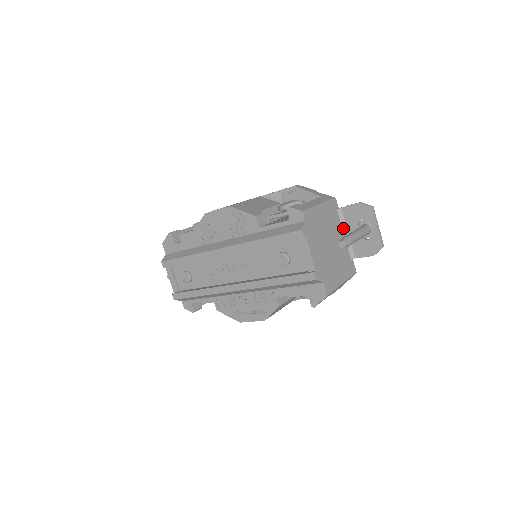
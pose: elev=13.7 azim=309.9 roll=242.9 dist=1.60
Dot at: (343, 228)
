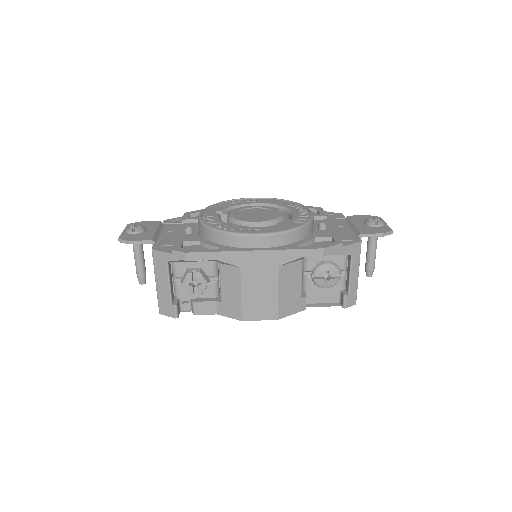
Dot at: occluded
